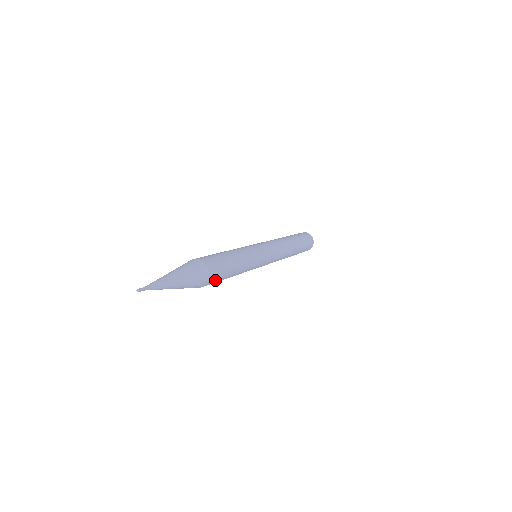
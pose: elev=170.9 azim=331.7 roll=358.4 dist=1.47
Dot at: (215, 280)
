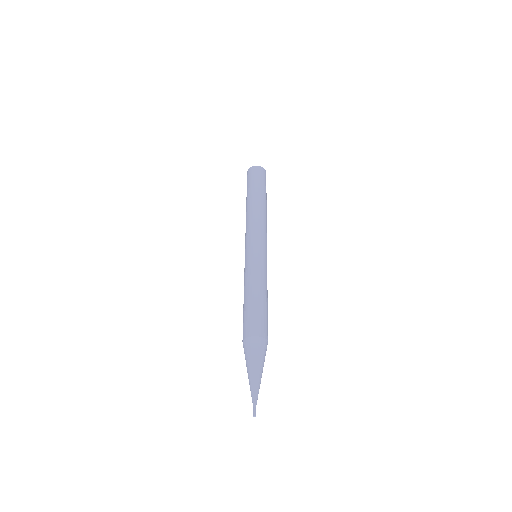
Dot at: occluded
